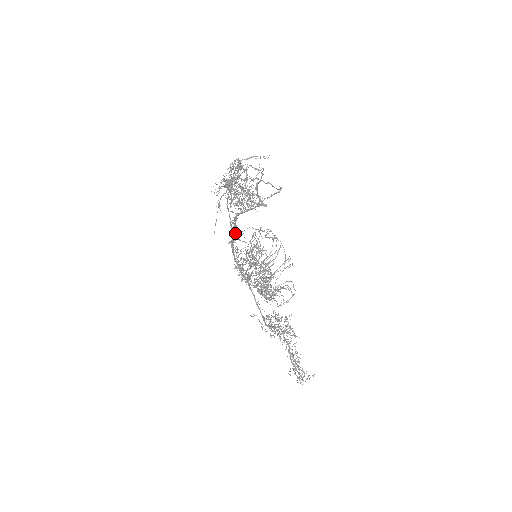
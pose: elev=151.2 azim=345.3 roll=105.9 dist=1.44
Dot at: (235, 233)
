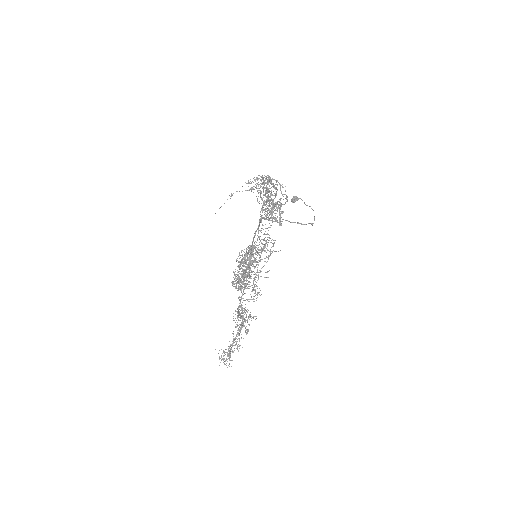
Dot at: occluded
